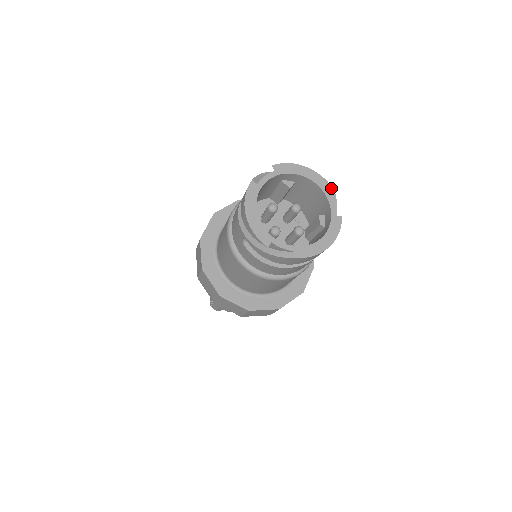
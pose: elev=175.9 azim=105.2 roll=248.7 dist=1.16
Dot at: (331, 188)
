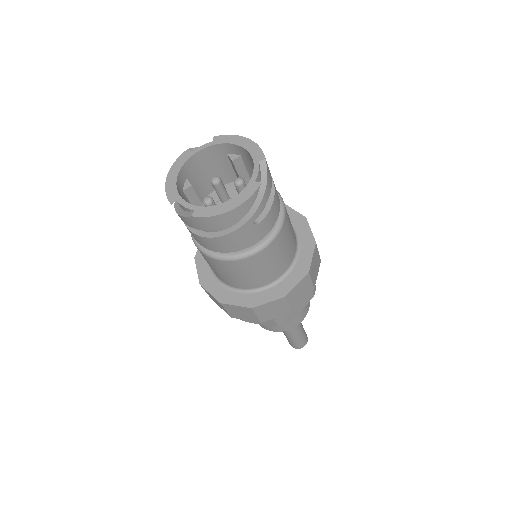
Dot at: (263, 156)
